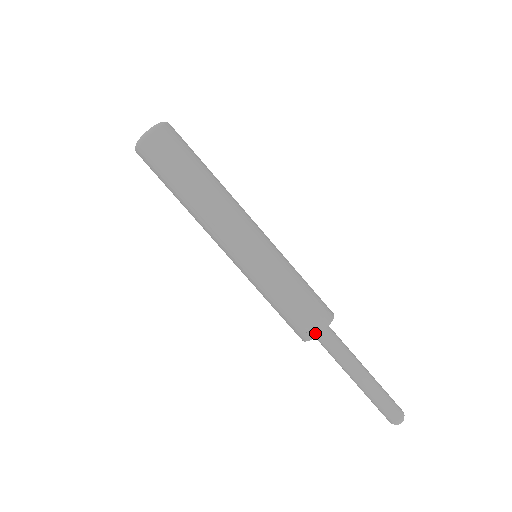
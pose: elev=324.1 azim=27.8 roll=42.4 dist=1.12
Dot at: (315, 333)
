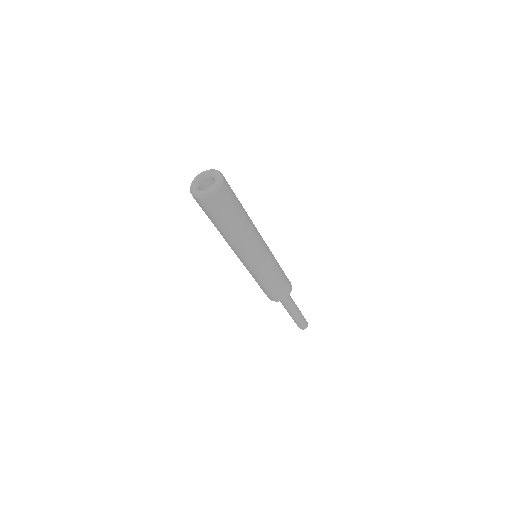
Dot at: (272, 300)
